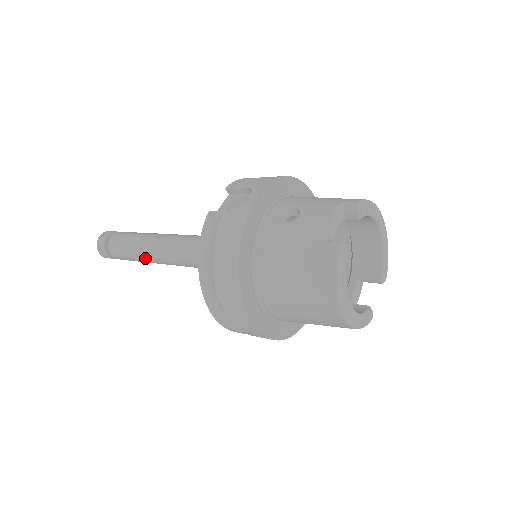
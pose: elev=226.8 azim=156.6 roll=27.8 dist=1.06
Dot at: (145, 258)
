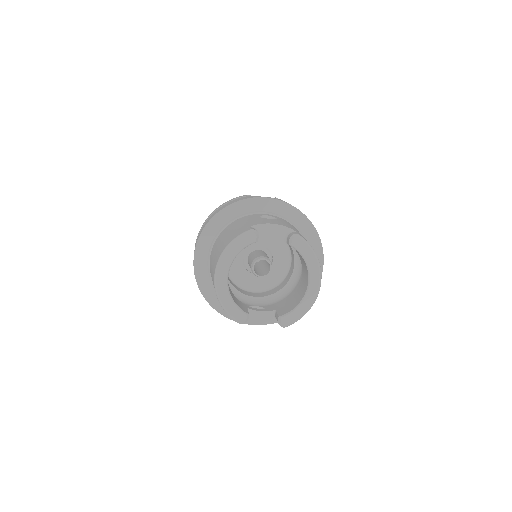
Dot at: occluded
